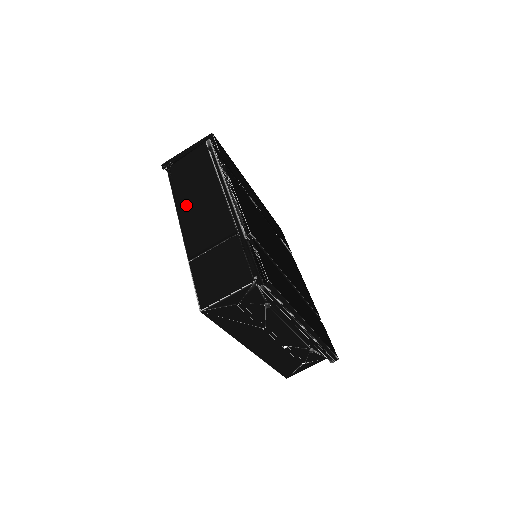
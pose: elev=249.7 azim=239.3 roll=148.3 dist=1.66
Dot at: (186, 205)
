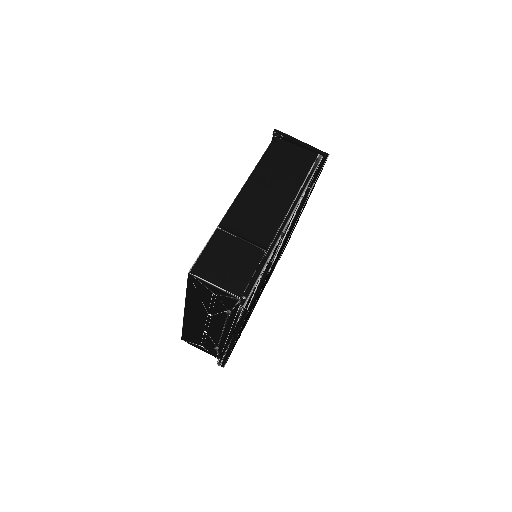
Dot at: (258, 183)
